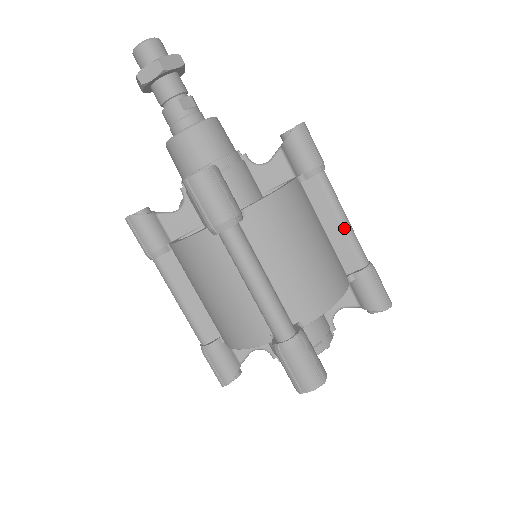
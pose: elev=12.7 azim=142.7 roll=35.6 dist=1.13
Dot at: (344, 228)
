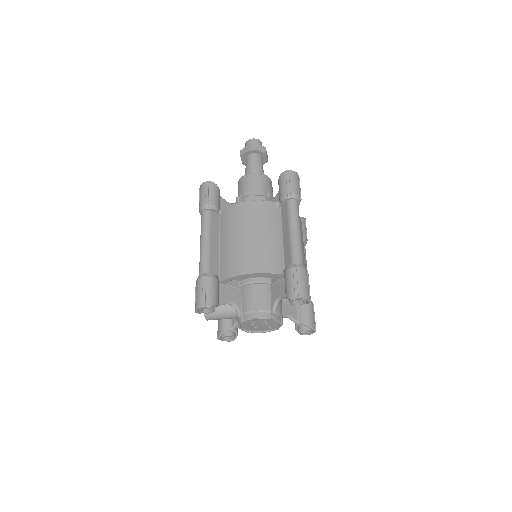
Dot at: occluded
